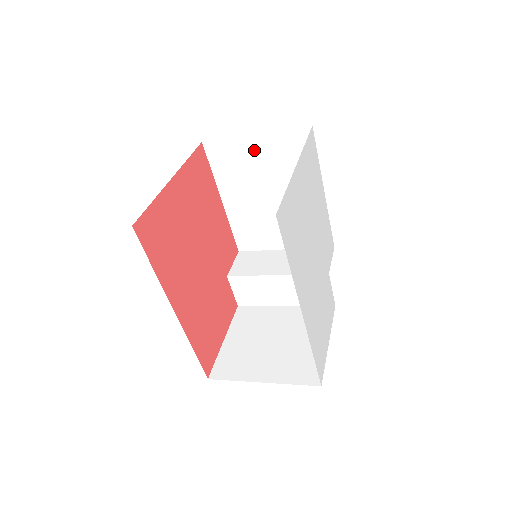
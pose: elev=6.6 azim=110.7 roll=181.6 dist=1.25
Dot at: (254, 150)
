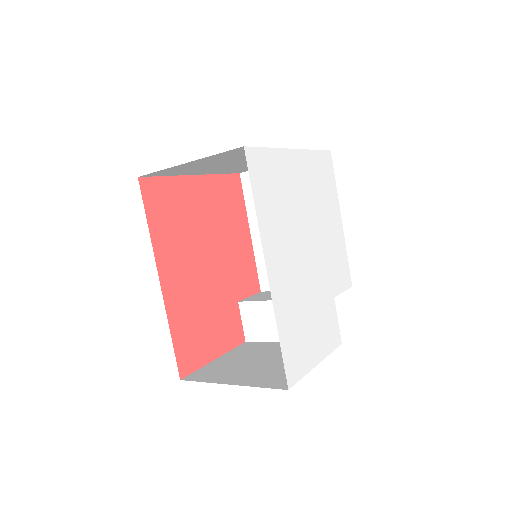
Dot at: occluded
